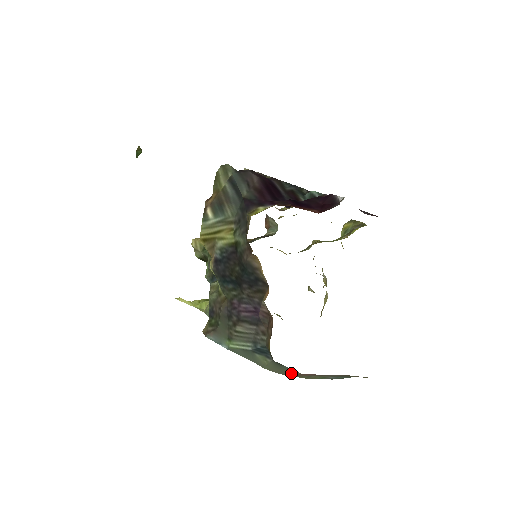
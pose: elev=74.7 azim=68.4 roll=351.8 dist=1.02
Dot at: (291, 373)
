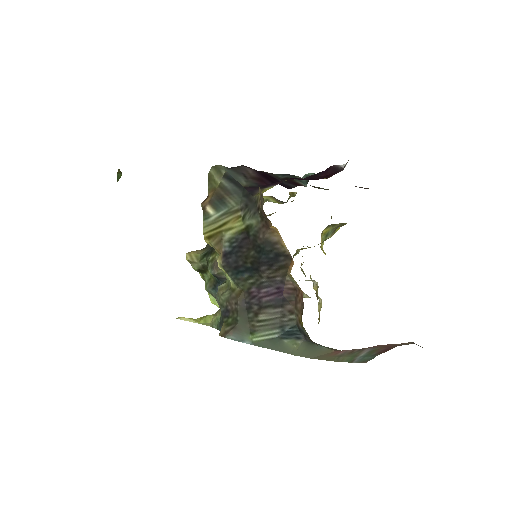
Dot at: (323, 353)
